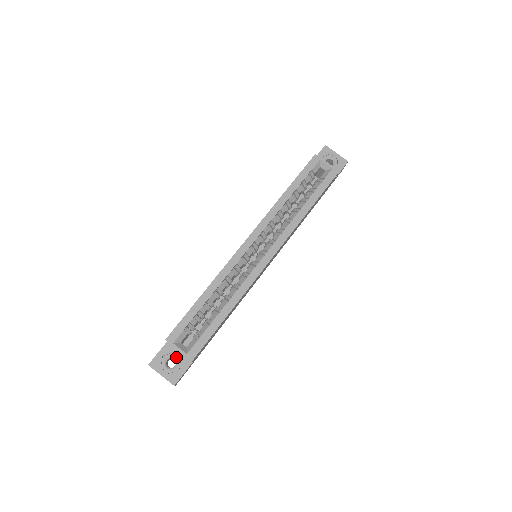
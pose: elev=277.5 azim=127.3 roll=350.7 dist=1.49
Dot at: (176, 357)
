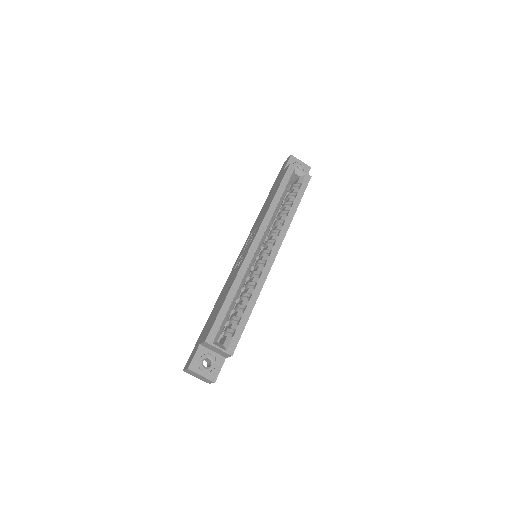
Dot at: (211, 357)
